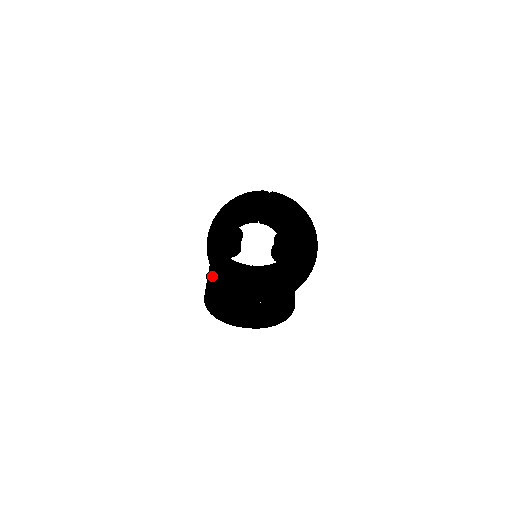
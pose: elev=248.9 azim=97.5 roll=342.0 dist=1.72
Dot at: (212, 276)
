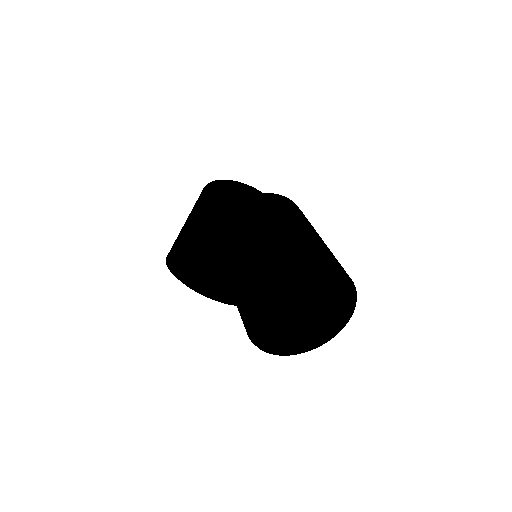
Dot at: (205, 244)
